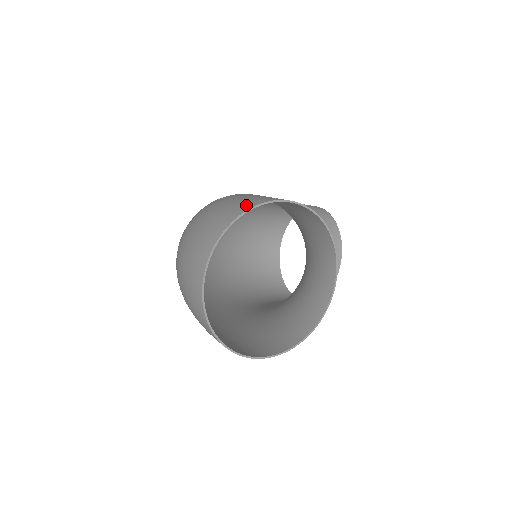
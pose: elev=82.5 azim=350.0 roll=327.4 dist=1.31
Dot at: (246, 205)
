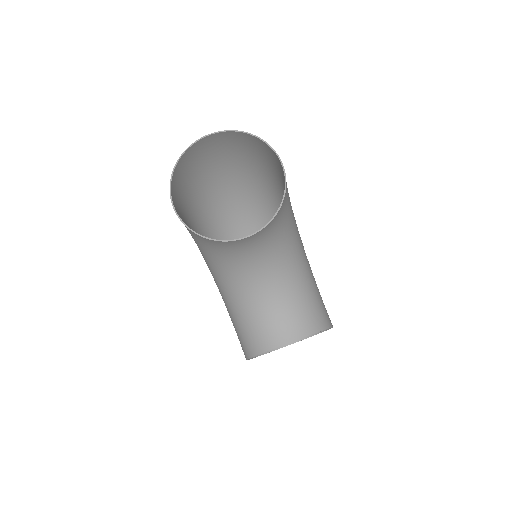
Dot at: (264, 144)
